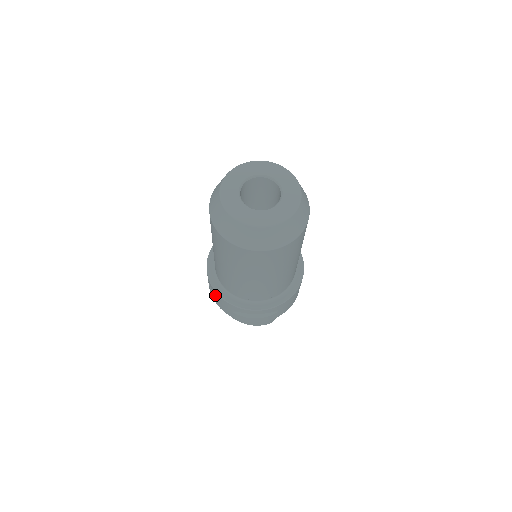
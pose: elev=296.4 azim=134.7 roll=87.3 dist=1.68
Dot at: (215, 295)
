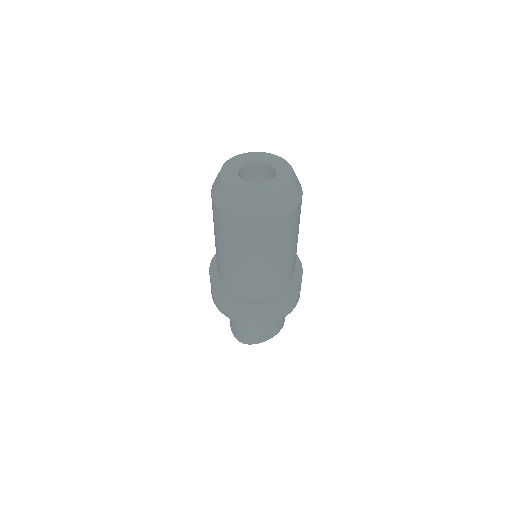
Dot at: (251, 312)
